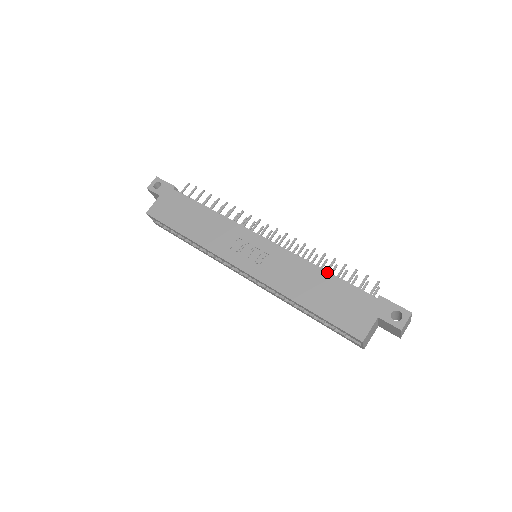
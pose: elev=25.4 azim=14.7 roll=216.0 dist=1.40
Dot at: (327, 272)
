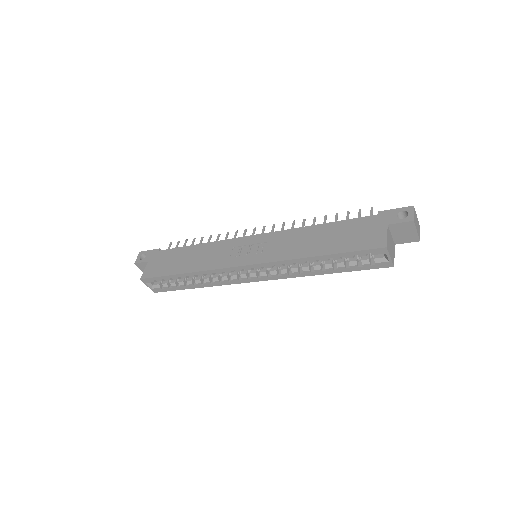
Dot at: (324, 224)
